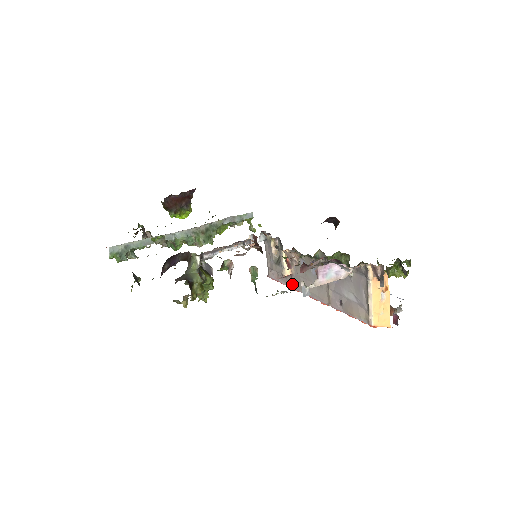
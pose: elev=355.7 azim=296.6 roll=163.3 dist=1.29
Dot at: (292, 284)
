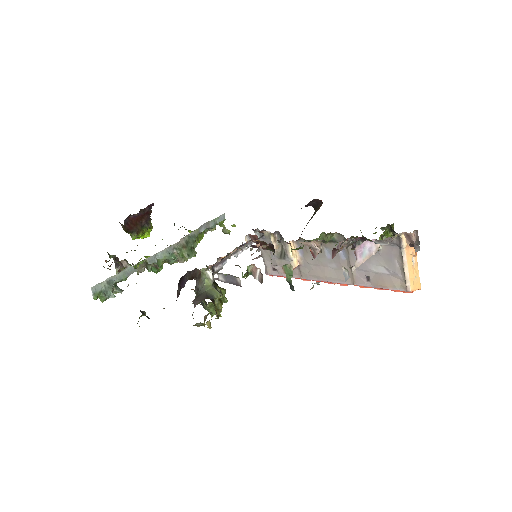
Dot at: (301, 275)
